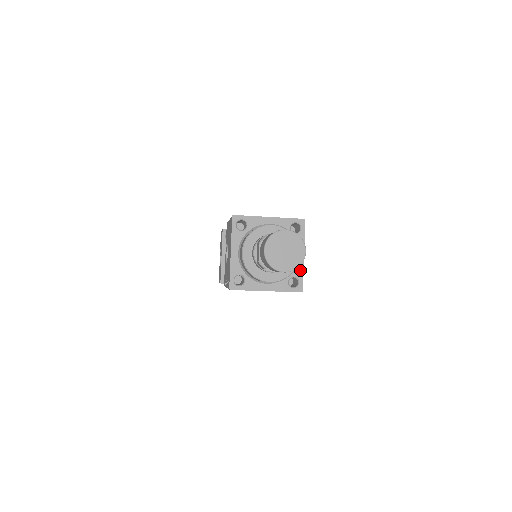
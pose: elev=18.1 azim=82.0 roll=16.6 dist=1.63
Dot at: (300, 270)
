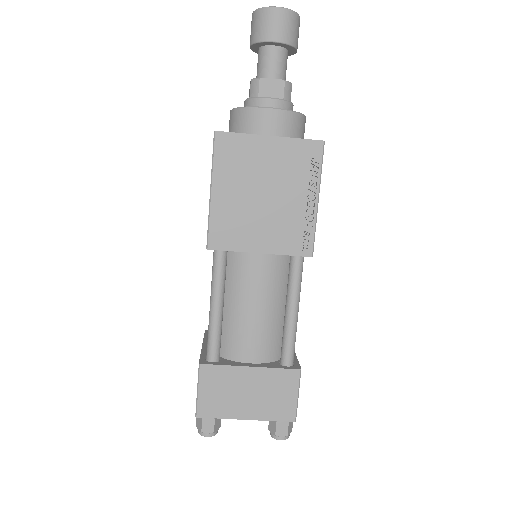
Dot at: occluded
